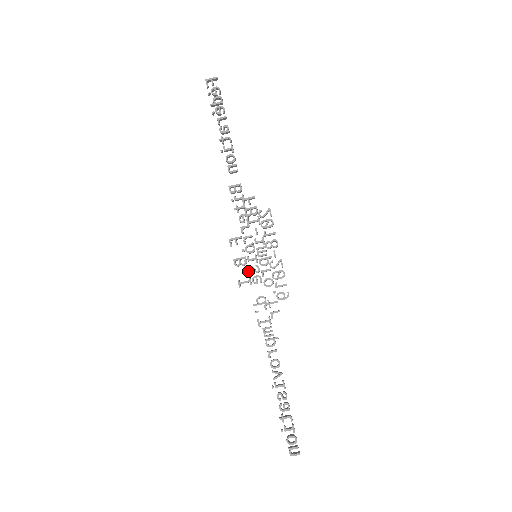
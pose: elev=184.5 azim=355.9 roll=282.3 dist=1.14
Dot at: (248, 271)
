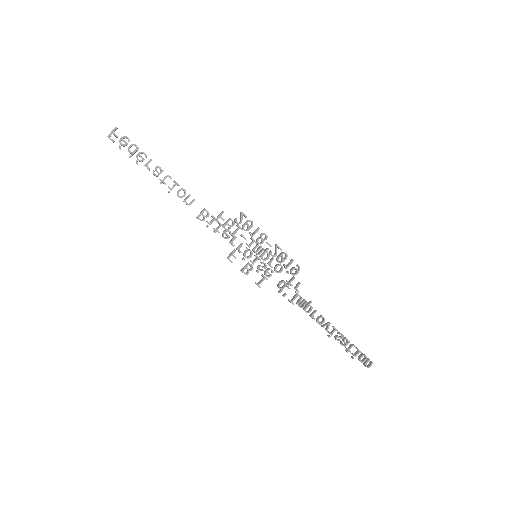
Dot at: (258, 272)
